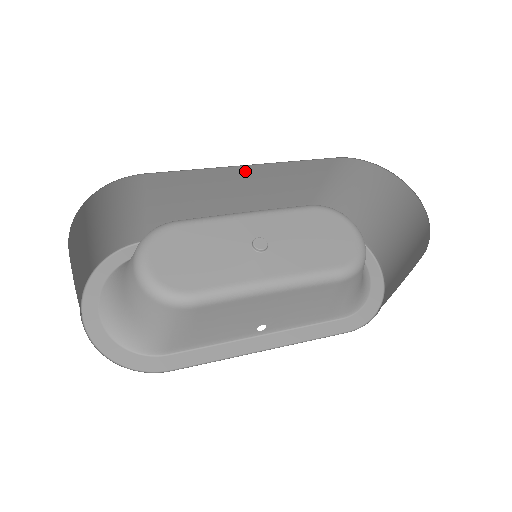
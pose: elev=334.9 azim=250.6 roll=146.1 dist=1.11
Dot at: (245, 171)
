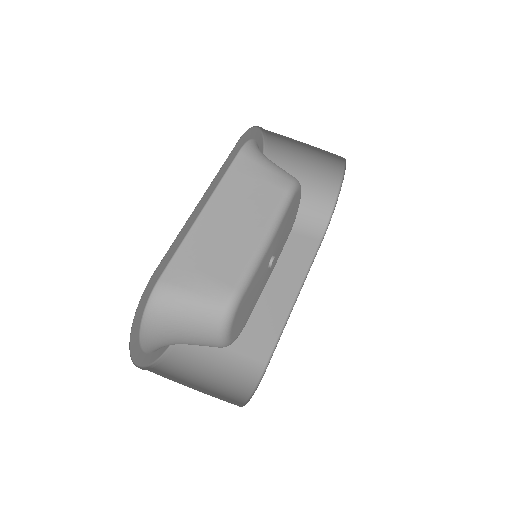
Dot at: occluded
